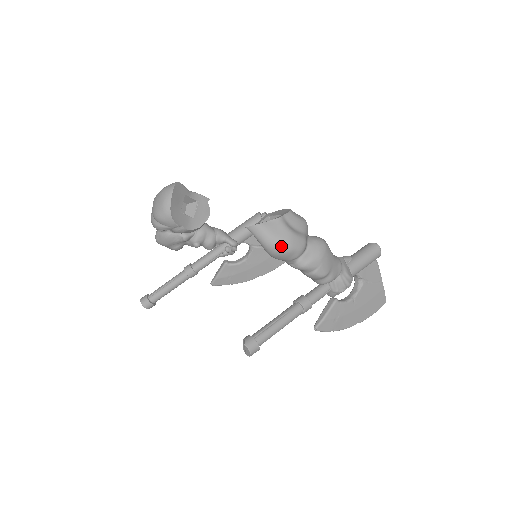
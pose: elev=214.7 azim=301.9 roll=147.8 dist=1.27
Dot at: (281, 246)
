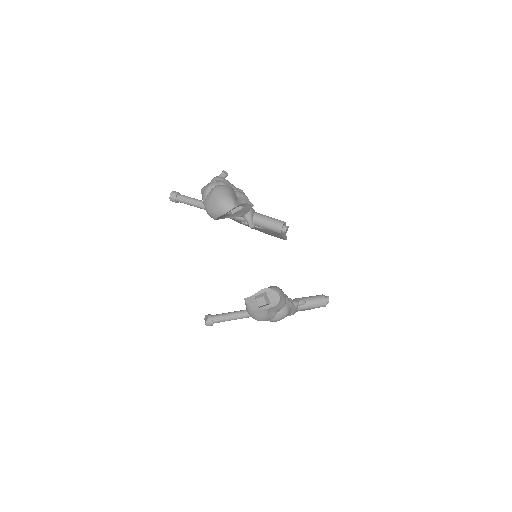
Dot at: (256, 319)
